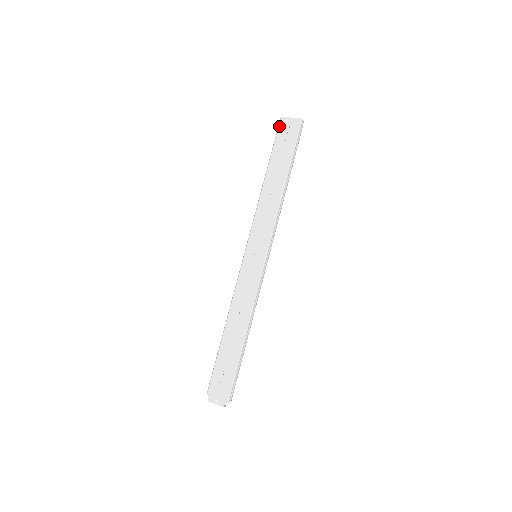
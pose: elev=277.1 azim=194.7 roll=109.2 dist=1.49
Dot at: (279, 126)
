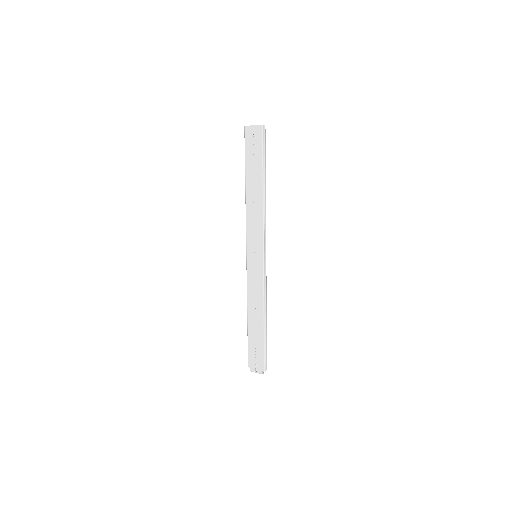
Dot at: (245, 136)
